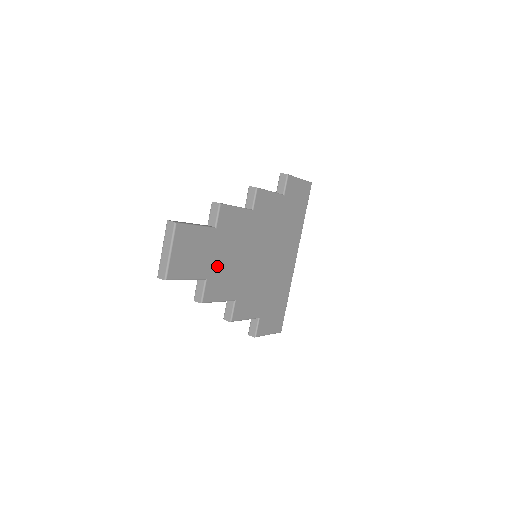
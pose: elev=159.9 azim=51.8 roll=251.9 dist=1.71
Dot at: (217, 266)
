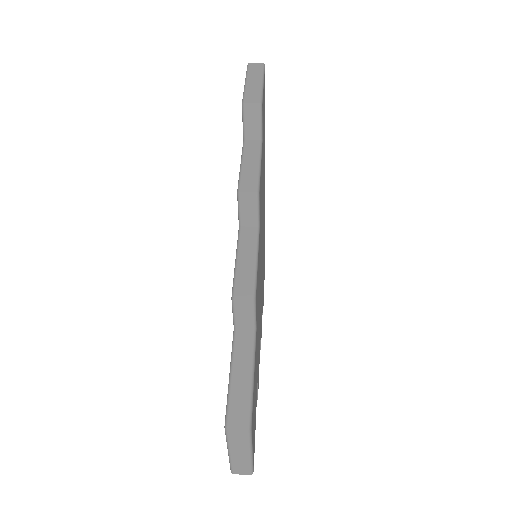
Dot at: occluded
